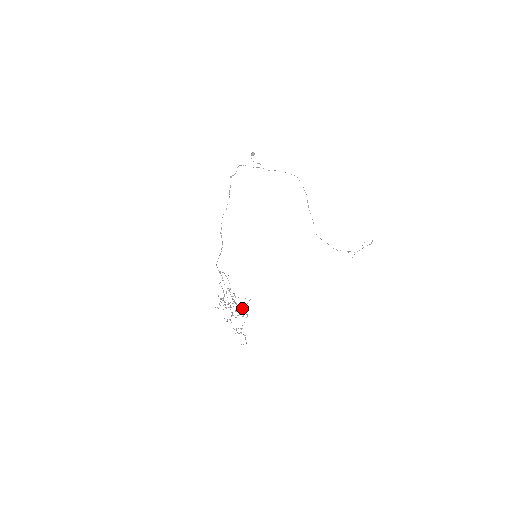
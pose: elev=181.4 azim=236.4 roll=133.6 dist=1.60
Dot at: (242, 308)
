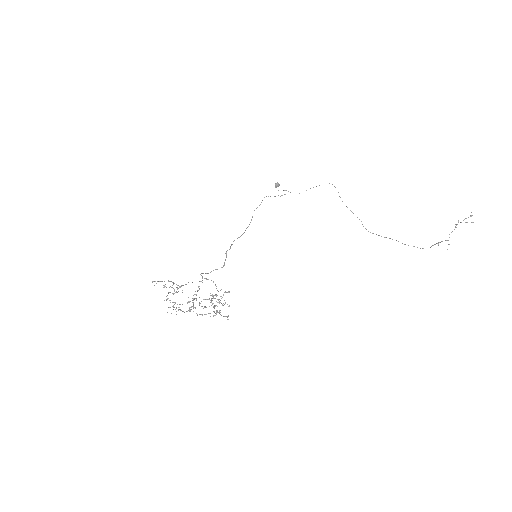
Dot at: occluded
